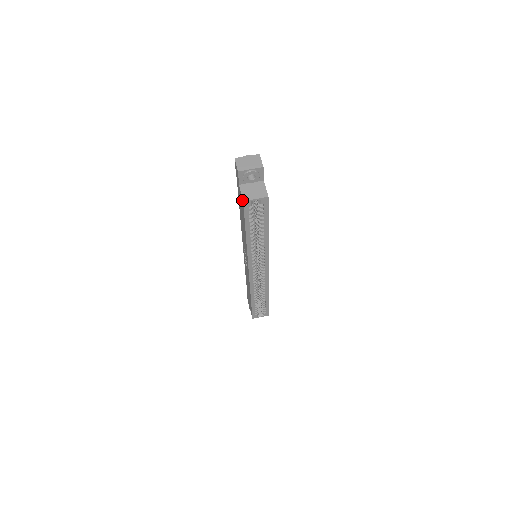
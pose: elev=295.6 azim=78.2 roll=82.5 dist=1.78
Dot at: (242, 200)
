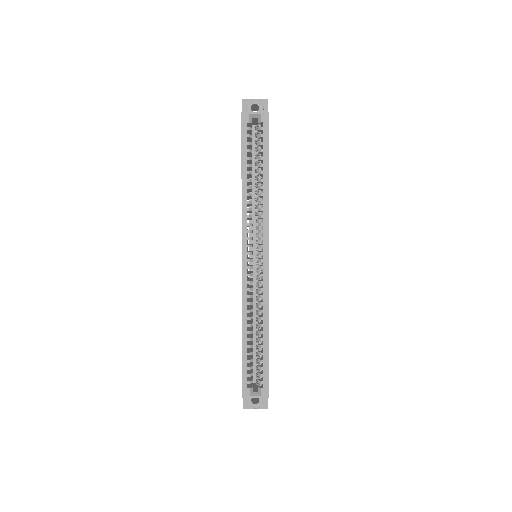
Dot at: (241, 118)
